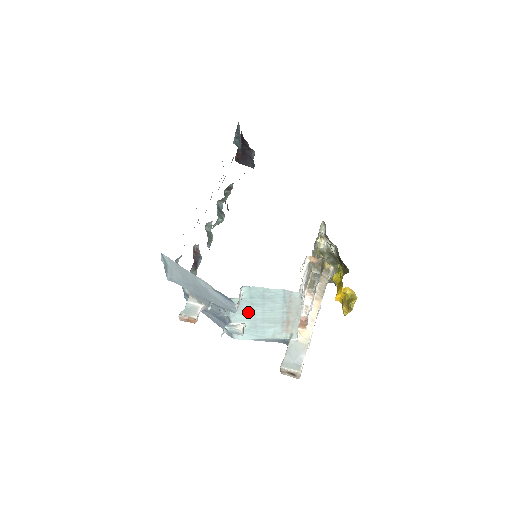
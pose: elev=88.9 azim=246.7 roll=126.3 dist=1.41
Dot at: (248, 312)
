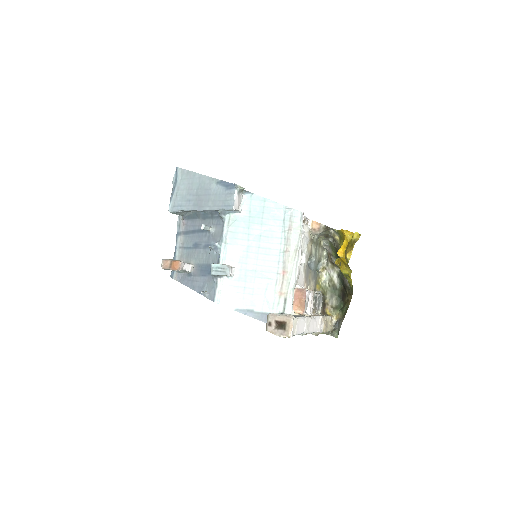
Dot at: (242, 244)
